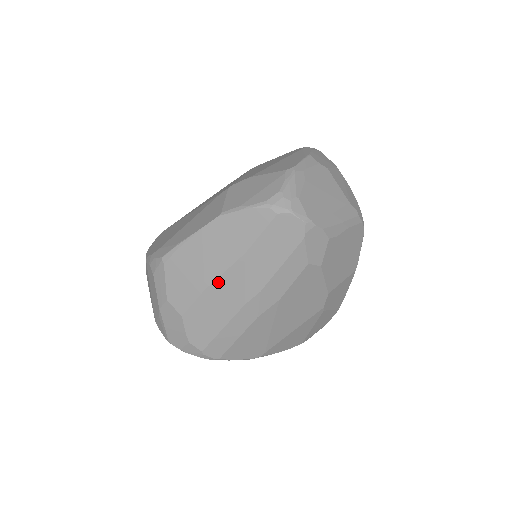
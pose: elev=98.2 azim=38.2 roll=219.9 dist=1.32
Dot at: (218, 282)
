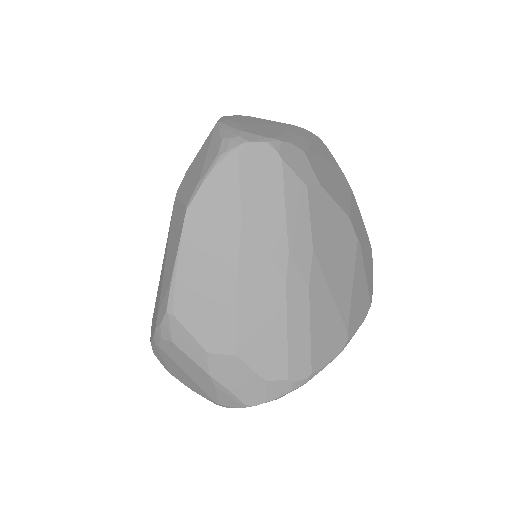
Dot at: (241, 280)
